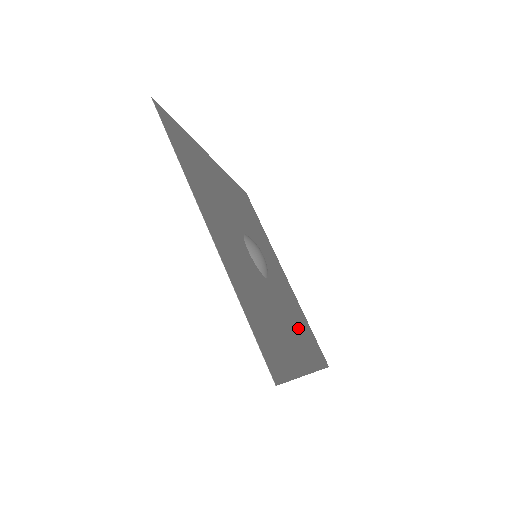
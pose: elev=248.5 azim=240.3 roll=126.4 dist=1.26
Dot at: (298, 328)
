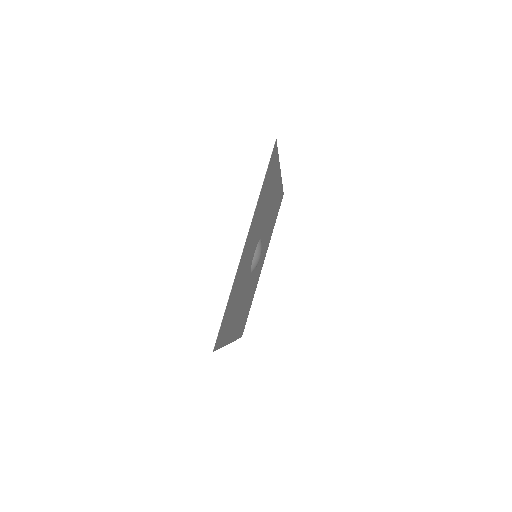
Dot at: (244, 309)
